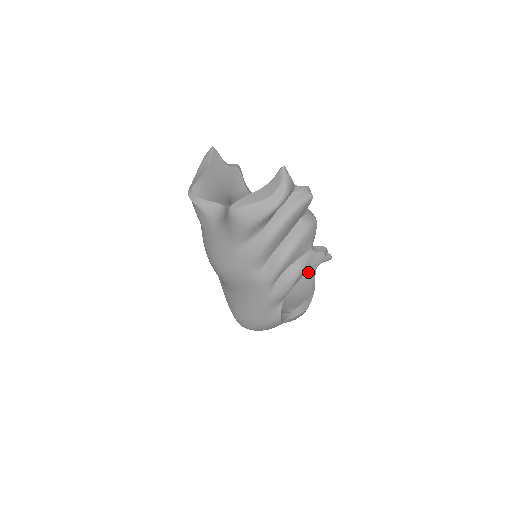
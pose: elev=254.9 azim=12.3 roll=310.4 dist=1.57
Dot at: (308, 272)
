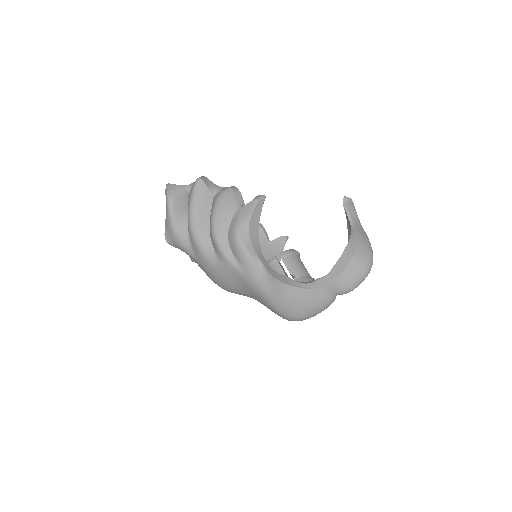
Dot at: (350, 230)
